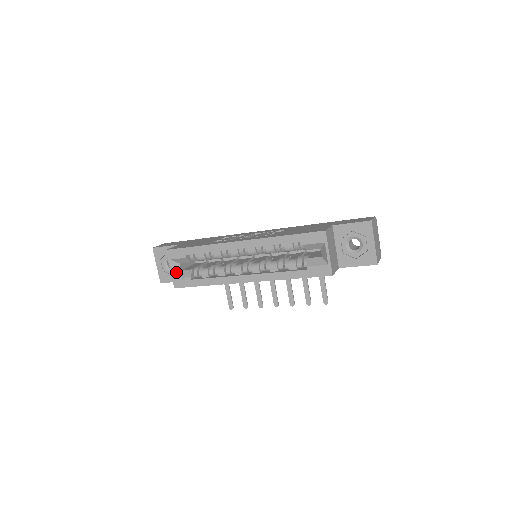
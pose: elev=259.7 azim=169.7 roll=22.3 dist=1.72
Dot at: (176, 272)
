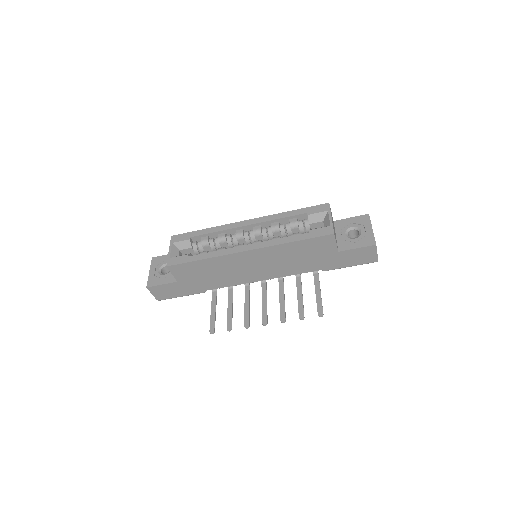
Dot at: (174, 255)
